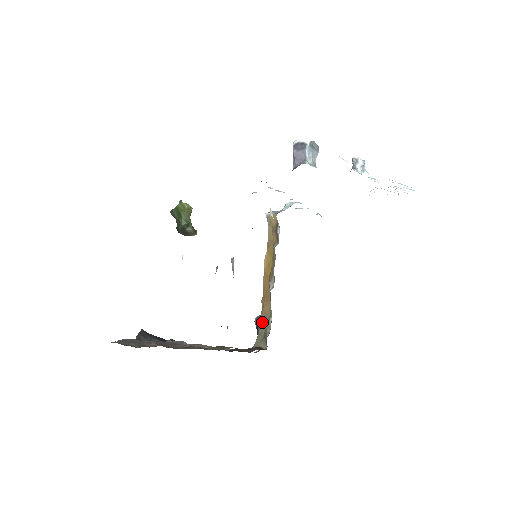
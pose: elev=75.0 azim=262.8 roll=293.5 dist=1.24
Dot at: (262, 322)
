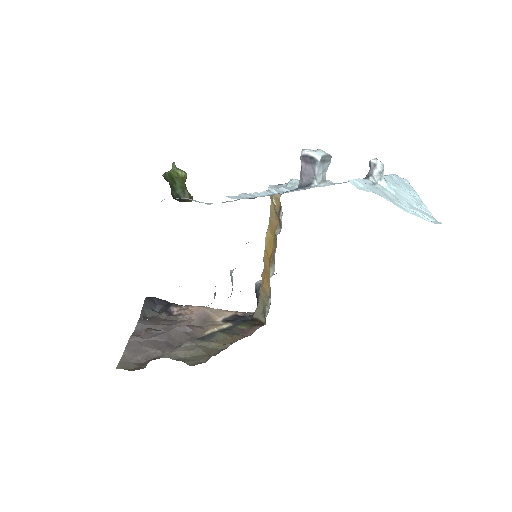
Dot at: (262, 297)
